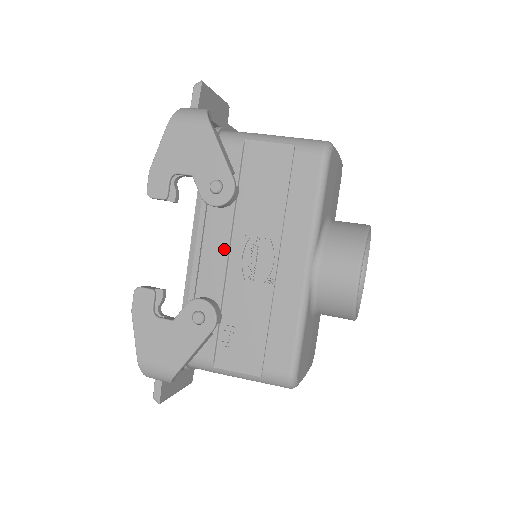
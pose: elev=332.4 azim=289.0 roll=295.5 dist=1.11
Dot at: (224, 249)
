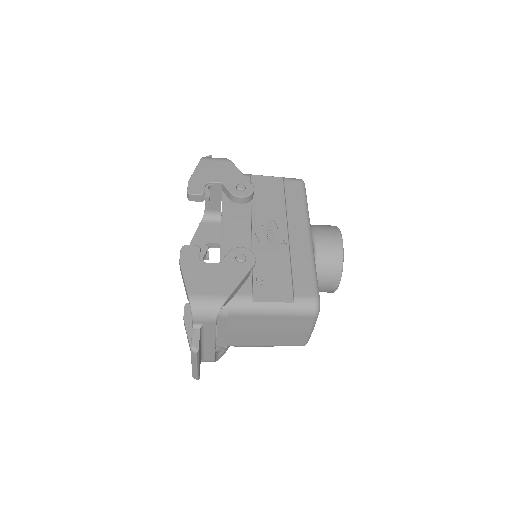
Dot at: (248, 226)
